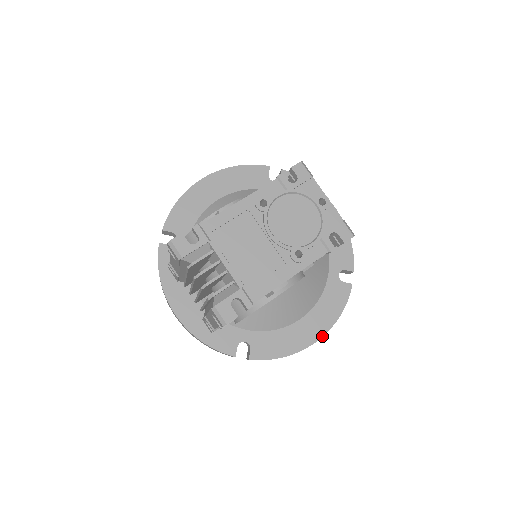
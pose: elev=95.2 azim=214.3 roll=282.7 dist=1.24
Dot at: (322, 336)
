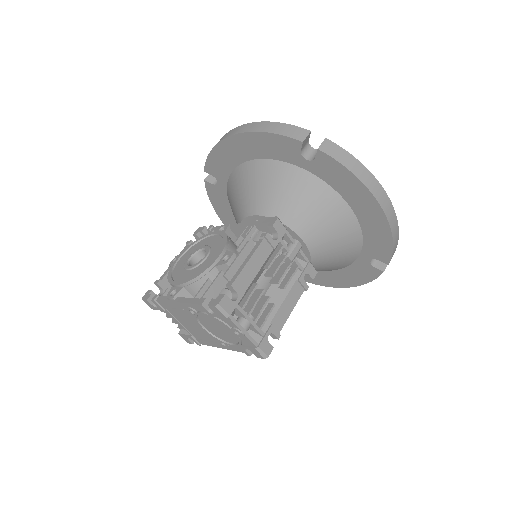
Dot at: (344, 287)
